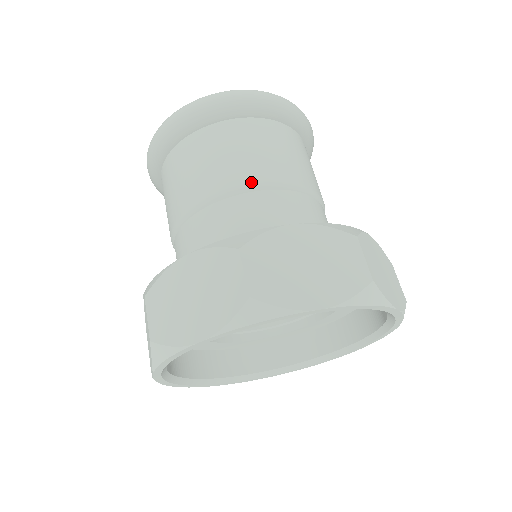
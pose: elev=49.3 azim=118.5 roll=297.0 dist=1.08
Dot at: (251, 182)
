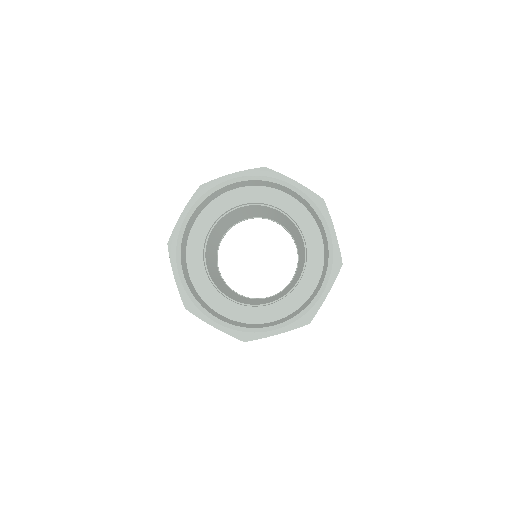
Dot at: occluded
